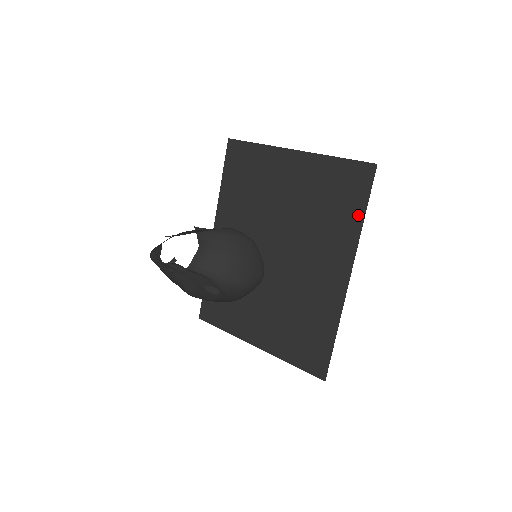
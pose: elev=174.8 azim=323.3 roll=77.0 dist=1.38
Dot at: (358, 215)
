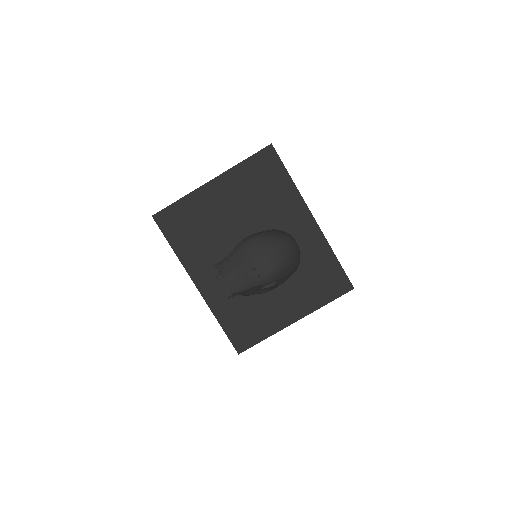
Dot at: (286, 180)
